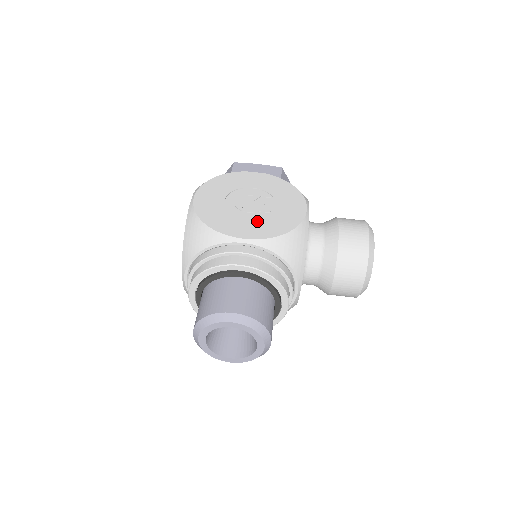
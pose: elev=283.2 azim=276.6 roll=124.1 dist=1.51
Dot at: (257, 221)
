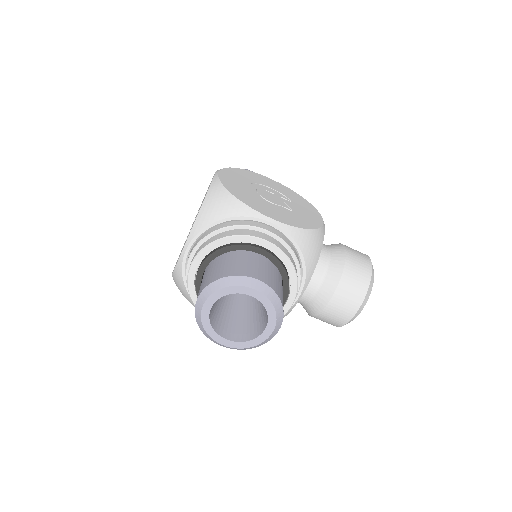
Dot at: (281, 211)
